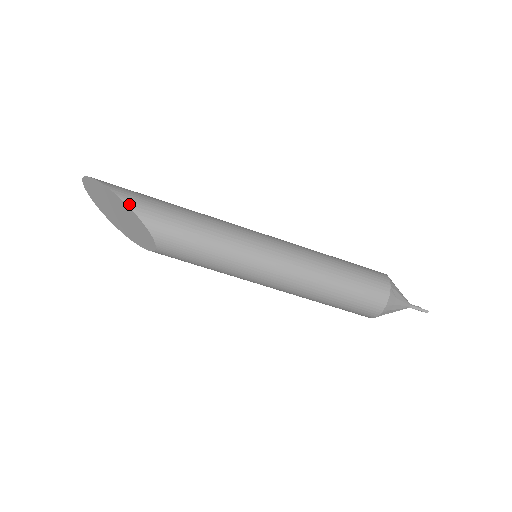
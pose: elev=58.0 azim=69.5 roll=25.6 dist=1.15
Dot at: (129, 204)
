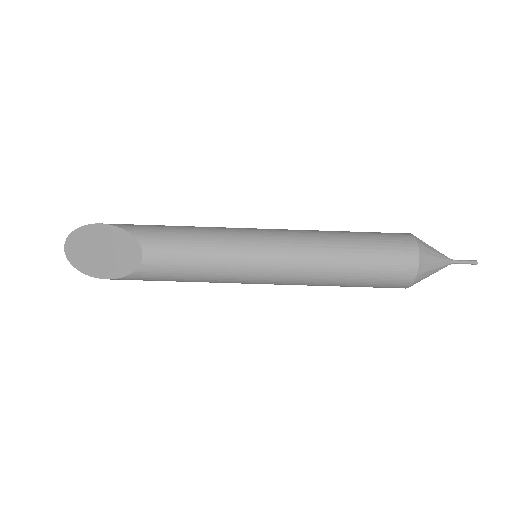
Dot at: (110, 224)
